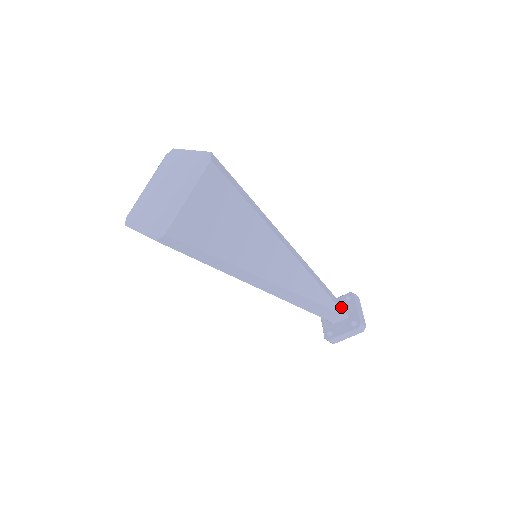
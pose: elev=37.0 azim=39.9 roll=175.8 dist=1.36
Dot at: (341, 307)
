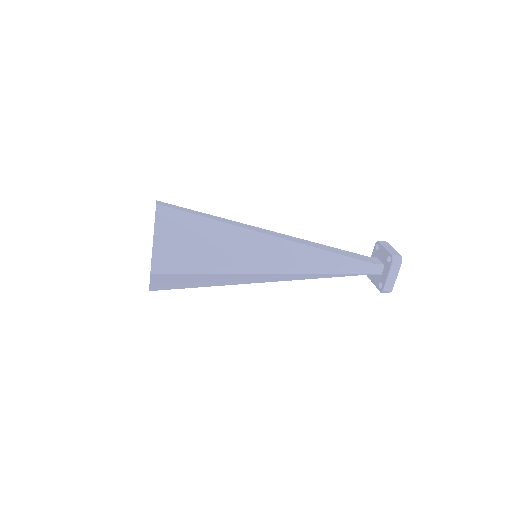
Dot at: (371, 270)
